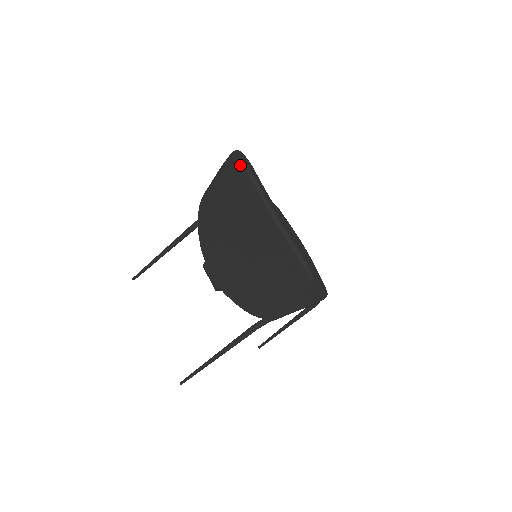
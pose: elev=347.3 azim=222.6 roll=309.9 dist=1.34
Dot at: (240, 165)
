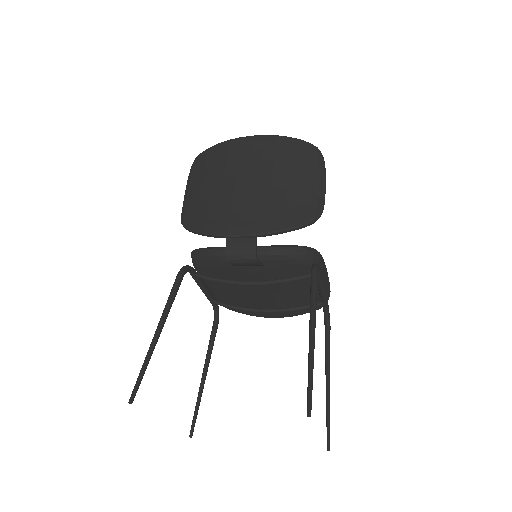
Dot at: (209, 150)
